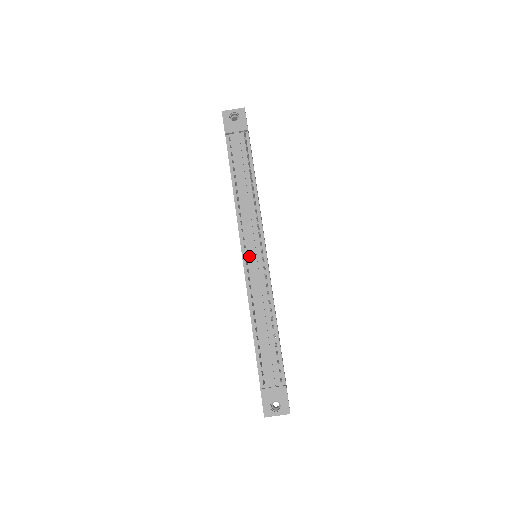
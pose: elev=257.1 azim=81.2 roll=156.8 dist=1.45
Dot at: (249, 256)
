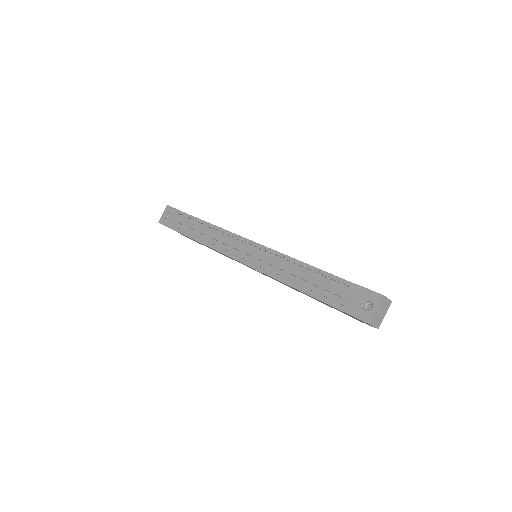
Dot at: (245, 257)
